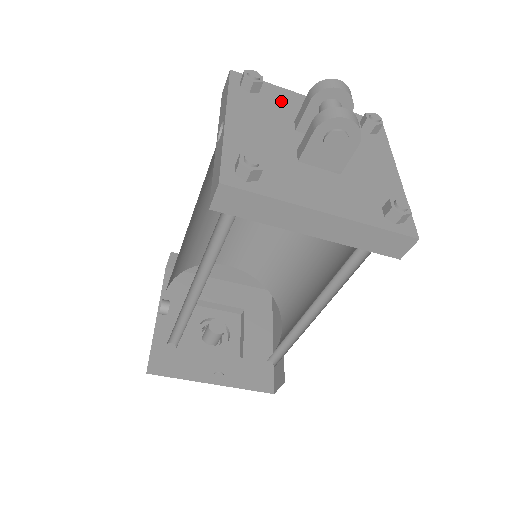
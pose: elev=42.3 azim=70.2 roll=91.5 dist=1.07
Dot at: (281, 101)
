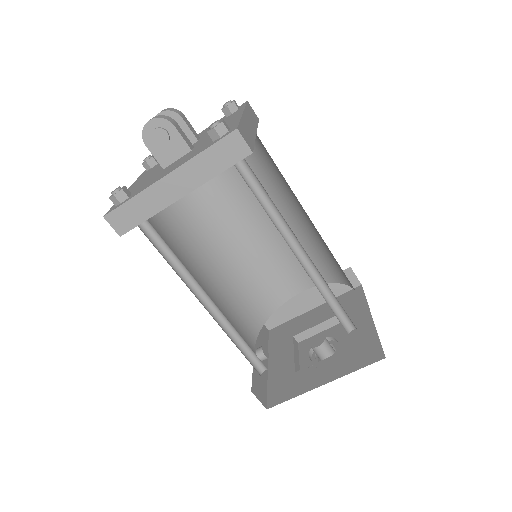
Dot at: occluded
